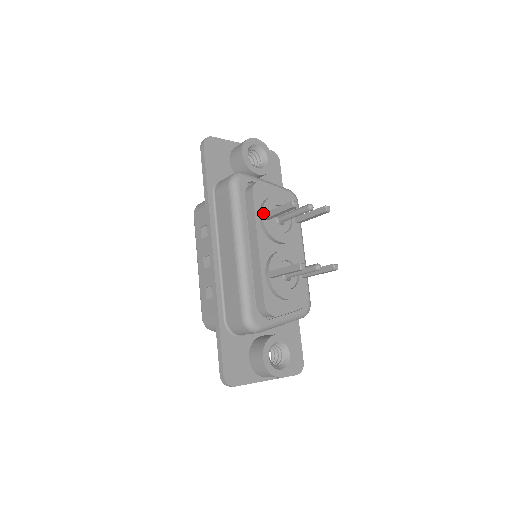
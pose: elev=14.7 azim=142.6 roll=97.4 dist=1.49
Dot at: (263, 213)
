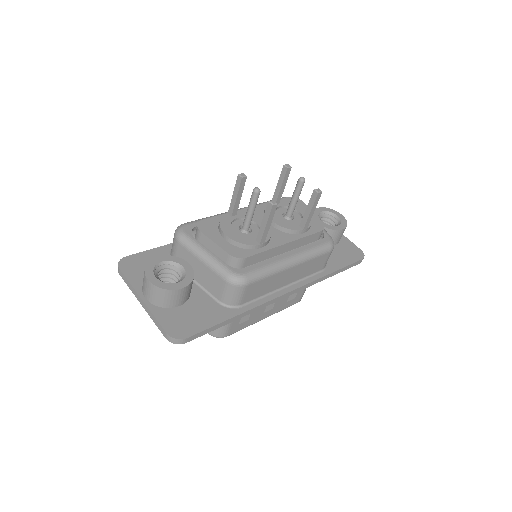
Dot at: occluded
